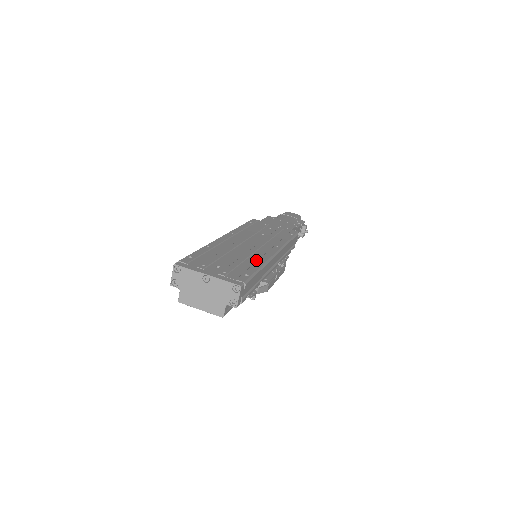
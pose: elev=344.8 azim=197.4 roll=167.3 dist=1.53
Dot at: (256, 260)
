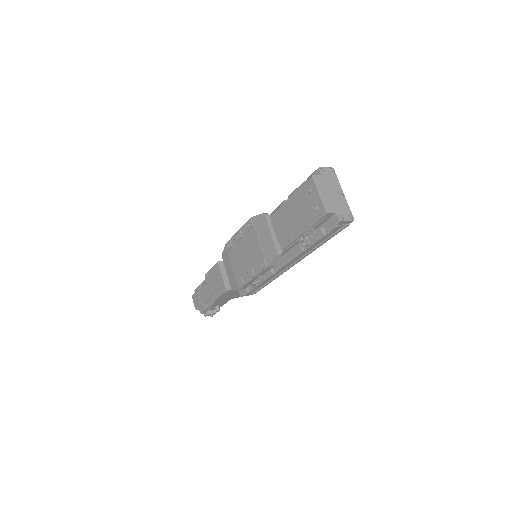
Dot at: occluded
